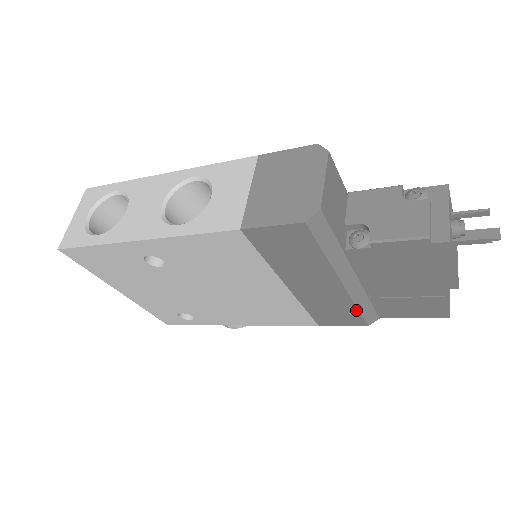
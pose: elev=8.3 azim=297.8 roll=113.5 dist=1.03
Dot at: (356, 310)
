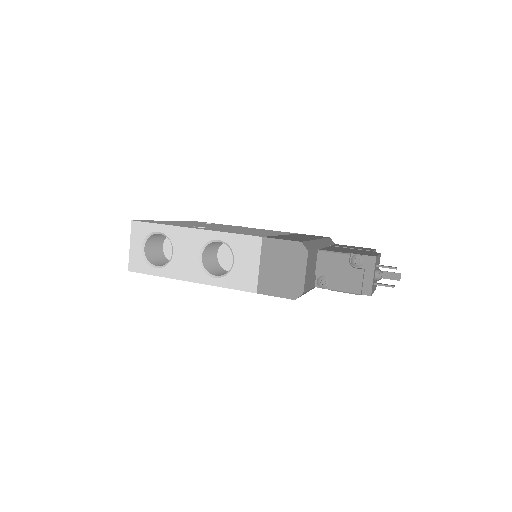
Dot at: occluded
